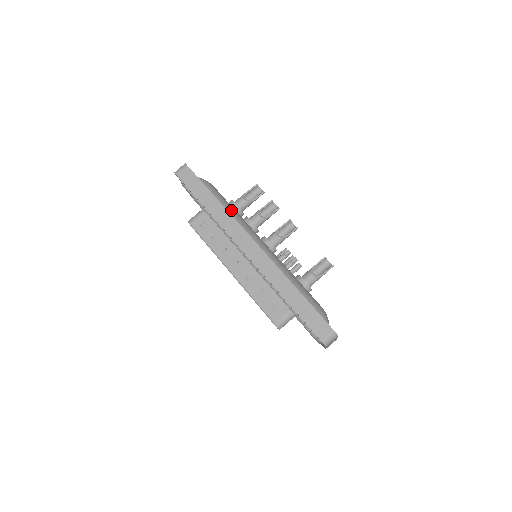
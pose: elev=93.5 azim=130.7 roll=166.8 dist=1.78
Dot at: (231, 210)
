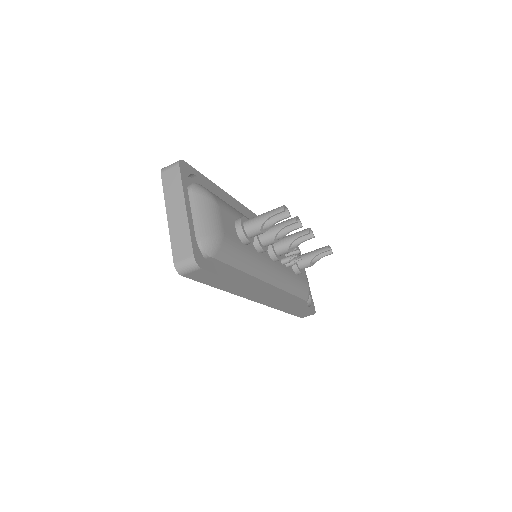
Dot at: (247, 264)
